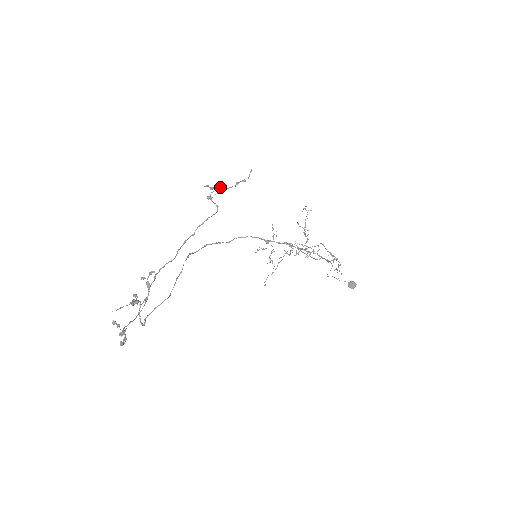
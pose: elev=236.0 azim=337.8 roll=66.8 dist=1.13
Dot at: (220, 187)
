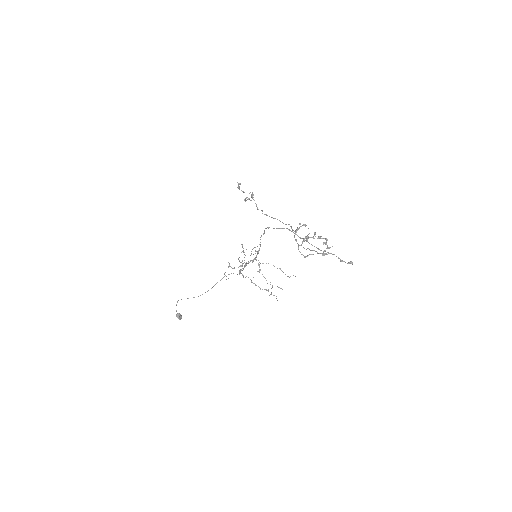
Dot at: (243, 192)
